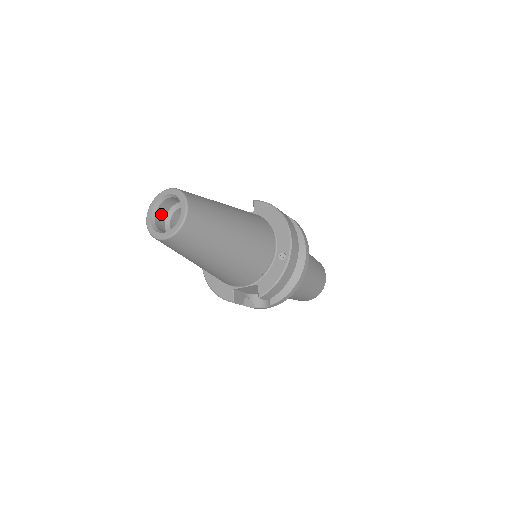
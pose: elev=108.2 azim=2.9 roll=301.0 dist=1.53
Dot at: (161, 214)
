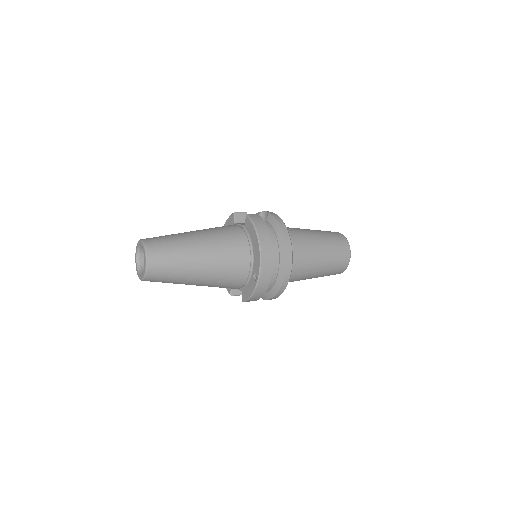
Dot at: occluded
